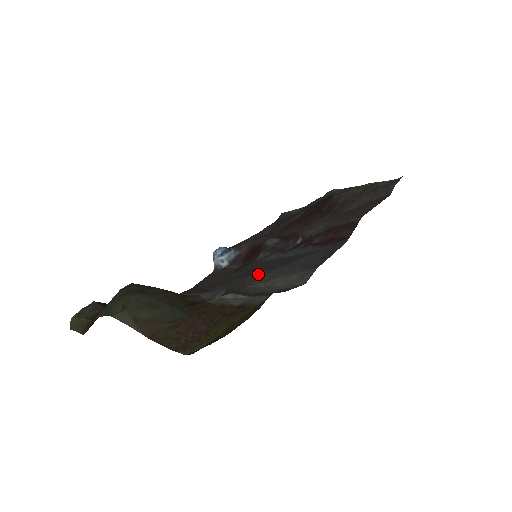
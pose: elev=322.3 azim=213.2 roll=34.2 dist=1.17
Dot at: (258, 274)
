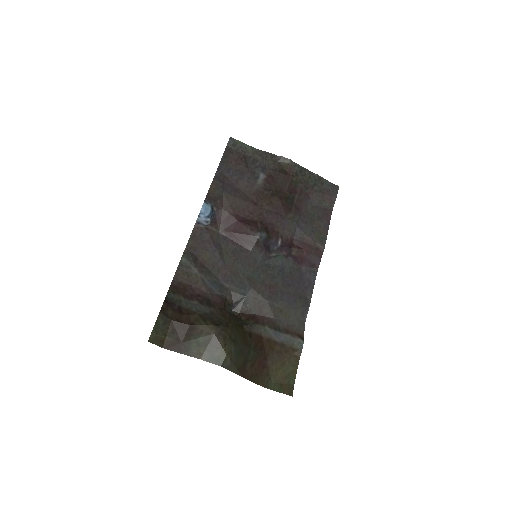
Dot at: (275, 299)
